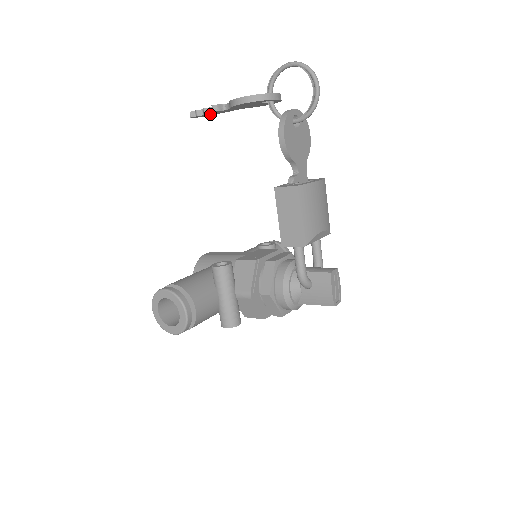
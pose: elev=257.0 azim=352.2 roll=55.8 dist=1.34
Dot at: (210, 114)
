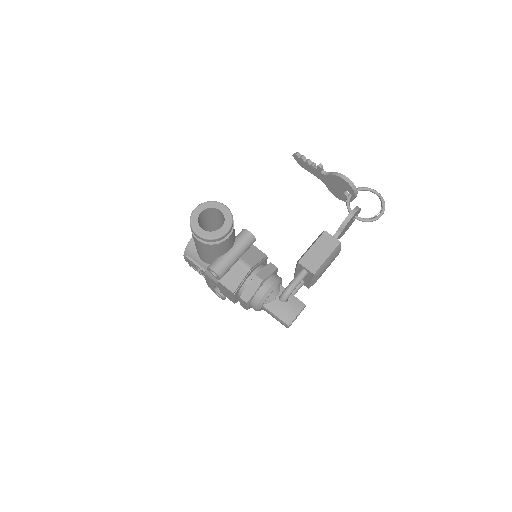
Dot at: (306, 166)
